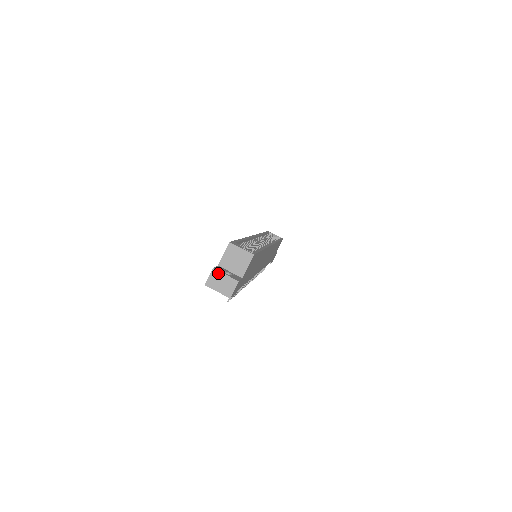
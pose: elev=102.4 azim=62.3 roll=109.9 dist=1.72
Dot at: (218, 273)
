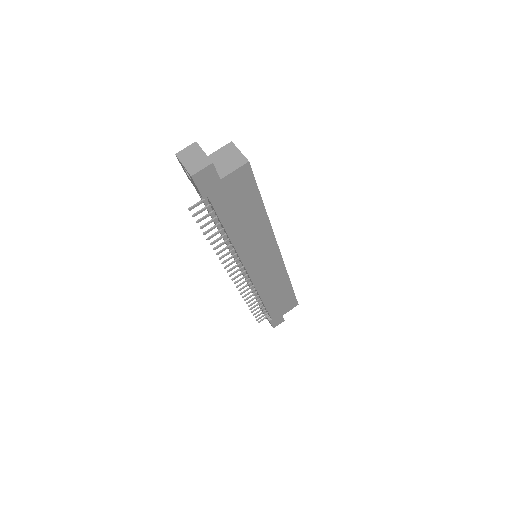
Dot at: (197, 148)
